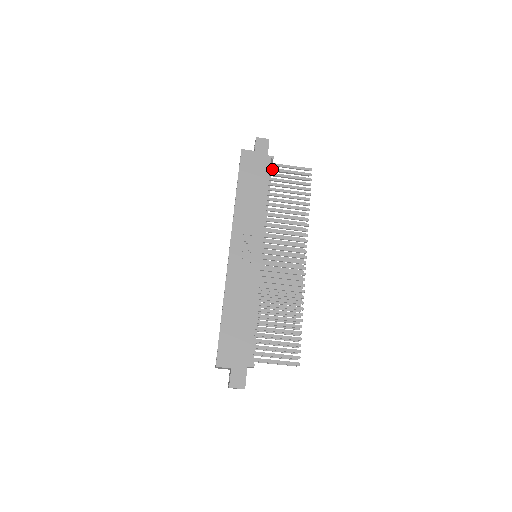
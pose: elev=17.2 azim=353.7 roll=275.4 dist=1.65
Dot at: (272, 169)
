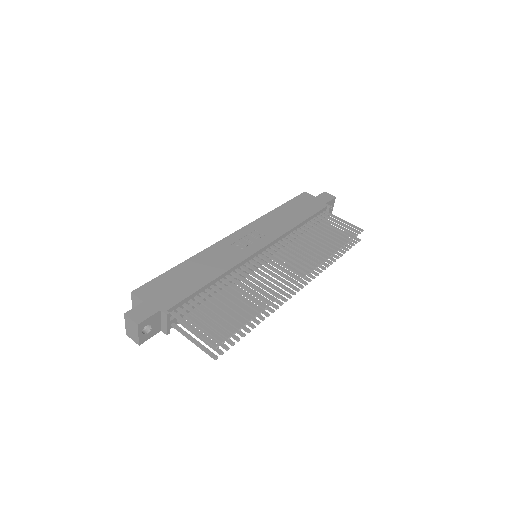
Dot at: (323, 214)
